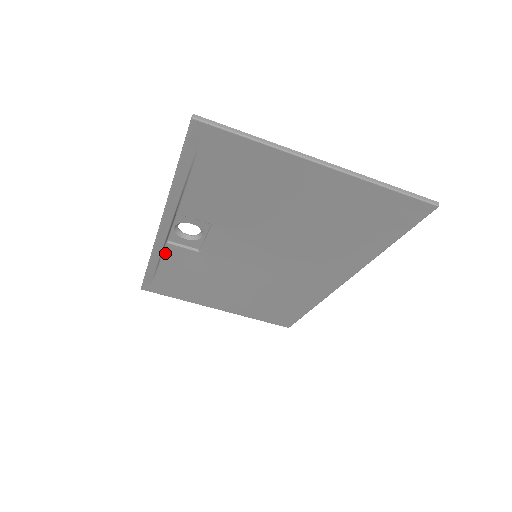
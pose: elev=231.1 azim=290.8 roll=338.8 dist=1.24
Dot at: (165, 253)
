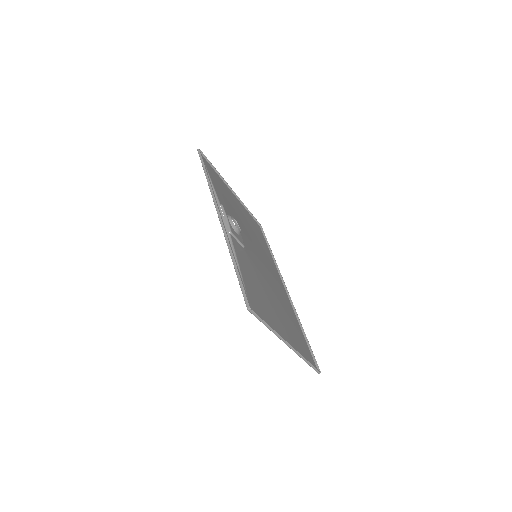
Dot at: (218, 196)
